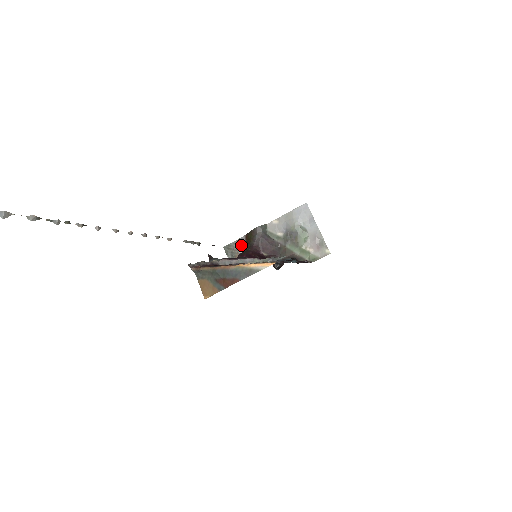
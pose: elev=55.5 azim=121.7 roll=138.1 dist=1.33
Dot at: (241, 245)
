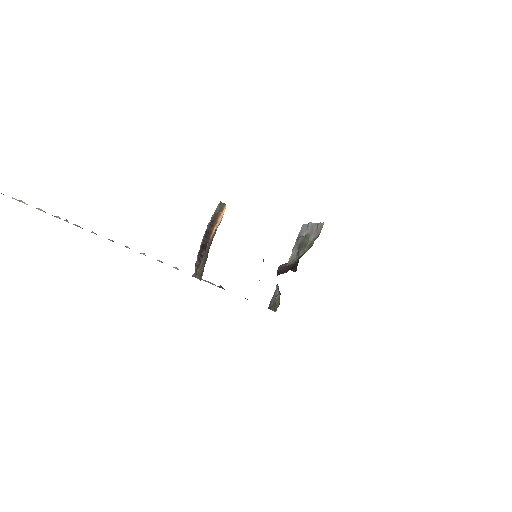
Dot at: (277, 293)
